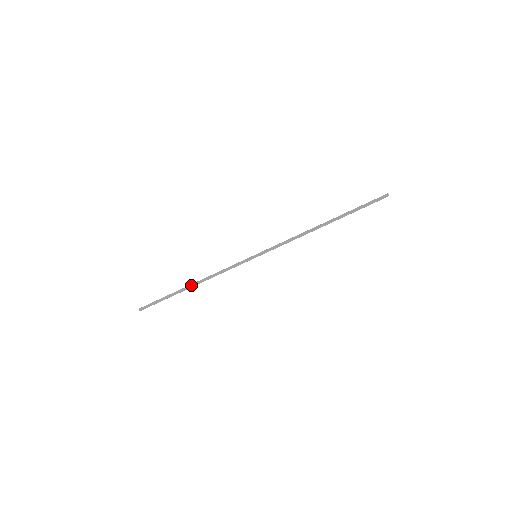
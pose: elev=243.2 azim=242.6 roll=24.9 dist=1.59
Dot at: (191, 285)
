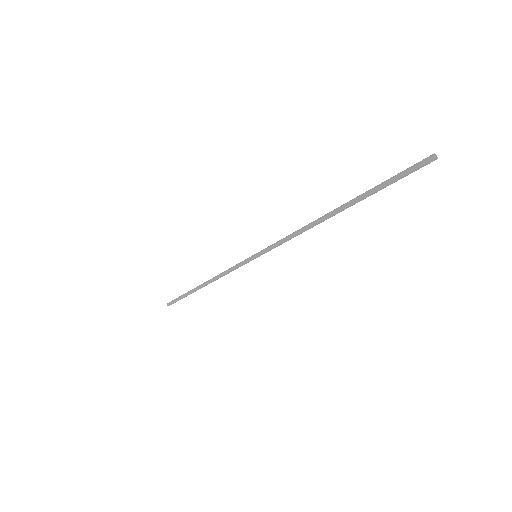
Dot at: (201, 287)
